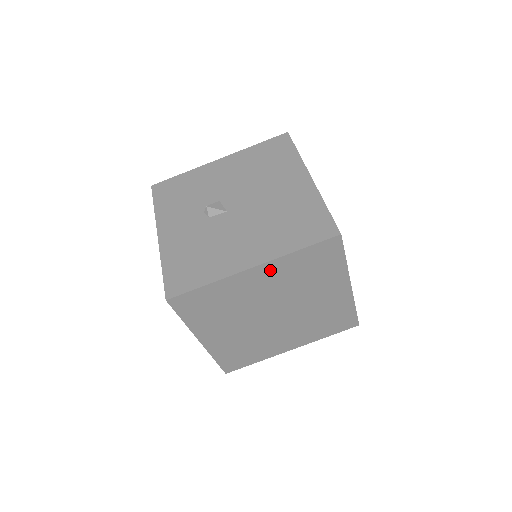
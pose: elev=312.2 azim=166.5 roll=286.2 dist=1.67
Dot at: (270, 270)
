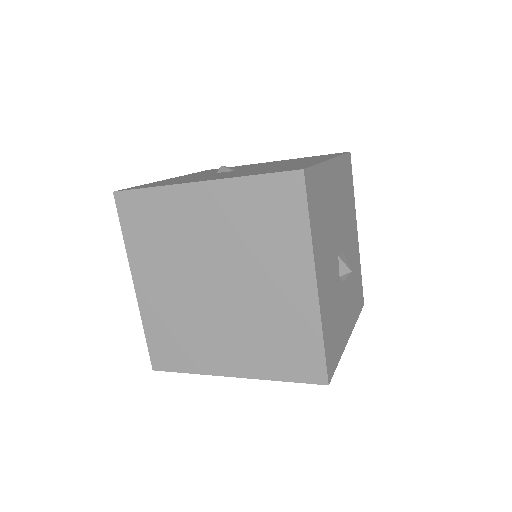
Dot at: (217, 196)
